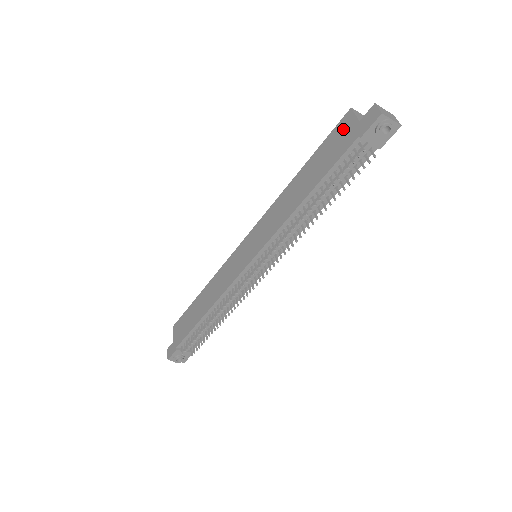
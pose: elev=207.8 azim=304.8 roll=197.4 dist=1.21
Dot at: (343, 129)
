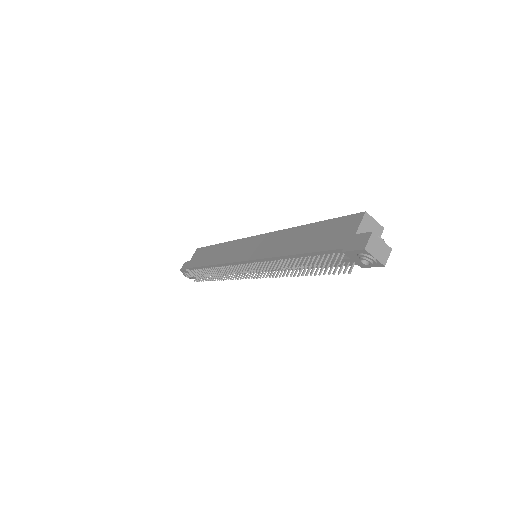
Dot at: (347, 226)
